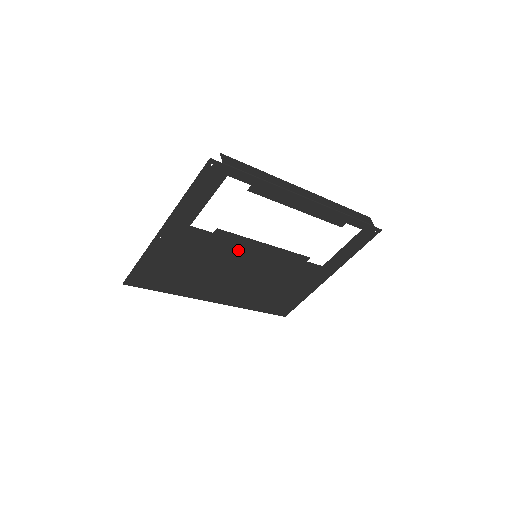
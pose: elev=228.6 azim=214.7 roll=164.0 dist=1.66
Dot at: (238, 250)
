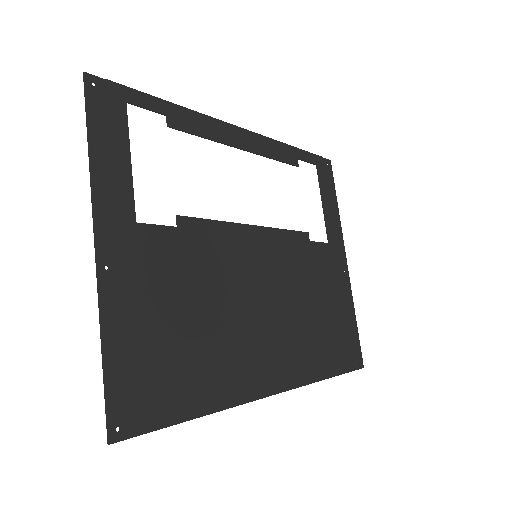
Dot at: (229, 252)
